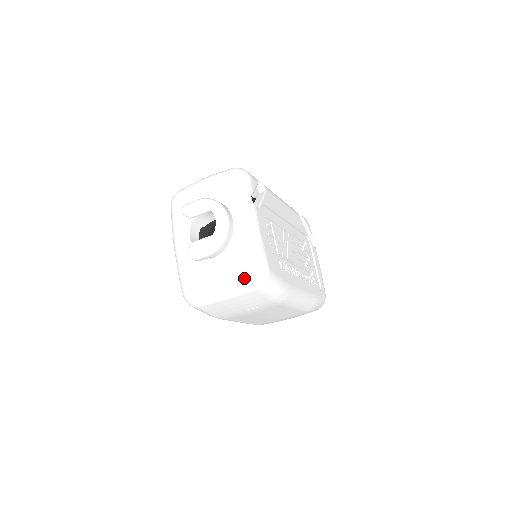
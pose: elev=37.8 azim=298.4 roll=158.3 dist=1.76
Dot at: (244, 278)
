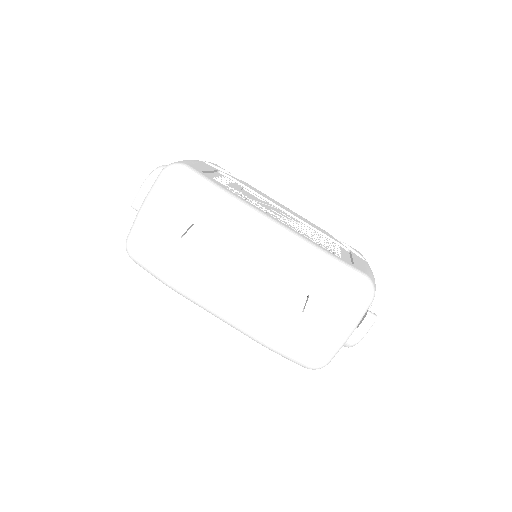
Dot at: (158, 176)
